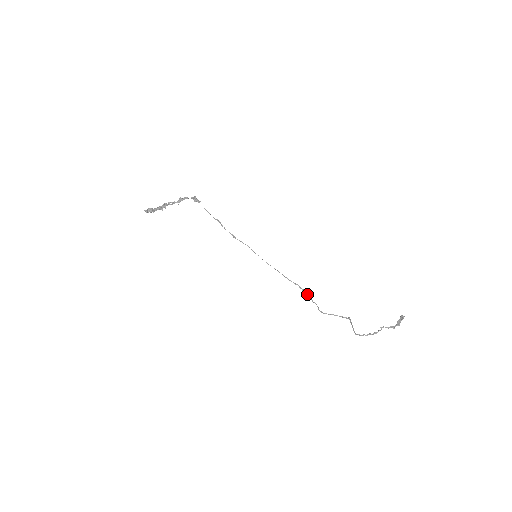
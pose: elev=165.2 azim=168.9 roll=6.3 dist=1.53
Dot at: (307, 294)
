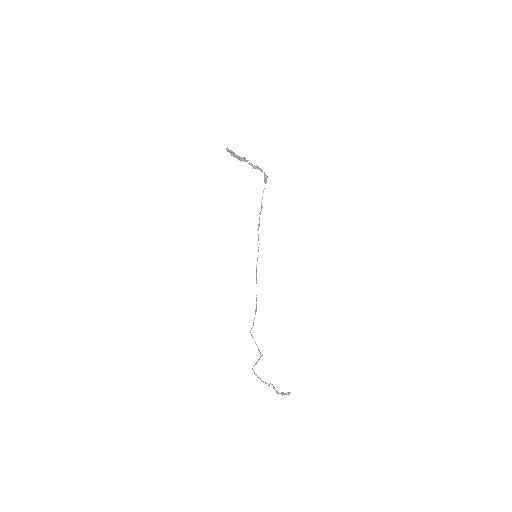
Dot at: occluded
